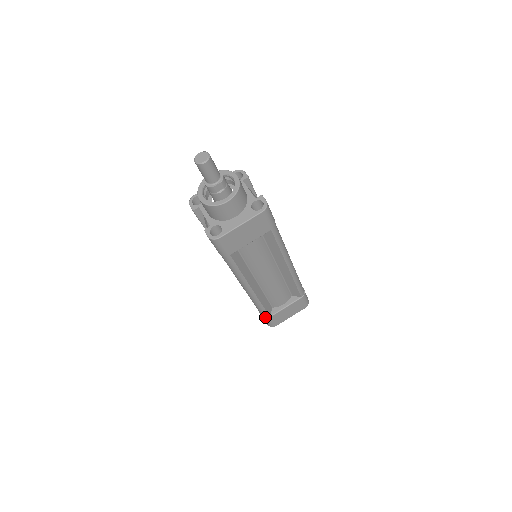
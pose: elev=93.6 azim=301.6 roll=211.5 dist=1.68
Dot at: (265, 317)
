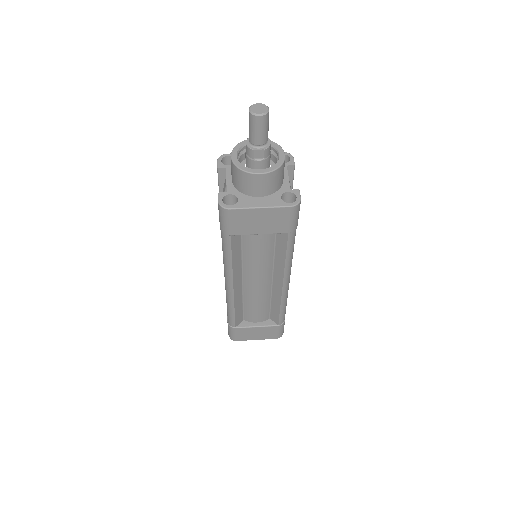
Dot at: (230, 325)
